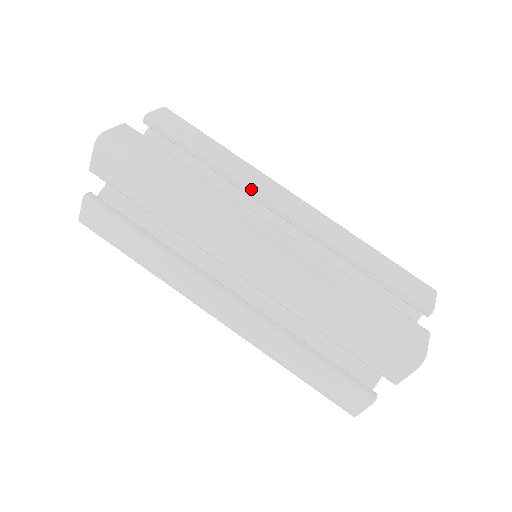
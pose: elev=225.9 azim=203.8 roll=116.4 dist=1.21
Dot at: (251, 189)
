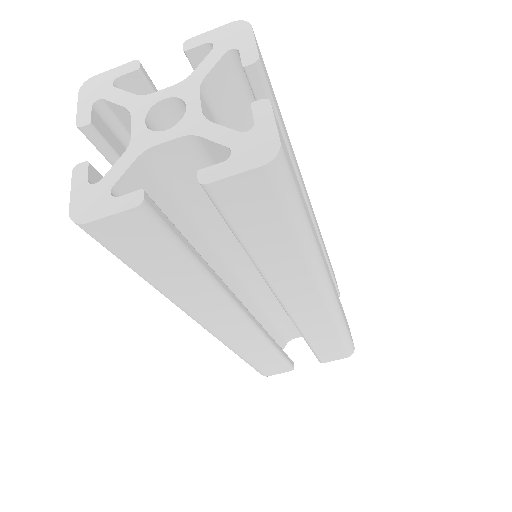
Dot at: (304, 198)
